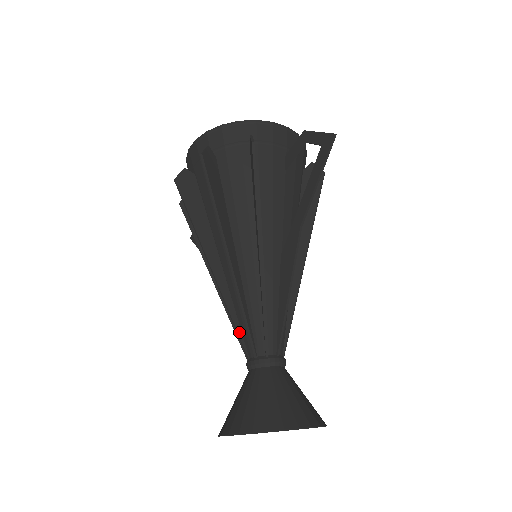
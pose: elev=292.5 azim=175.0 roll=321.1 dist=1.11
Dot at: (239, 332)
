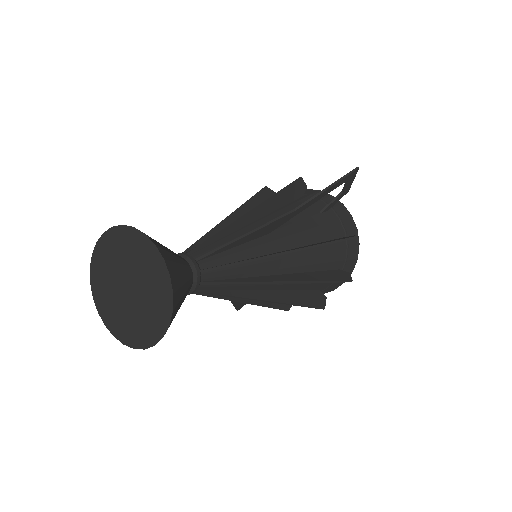
Dot at: occluded
